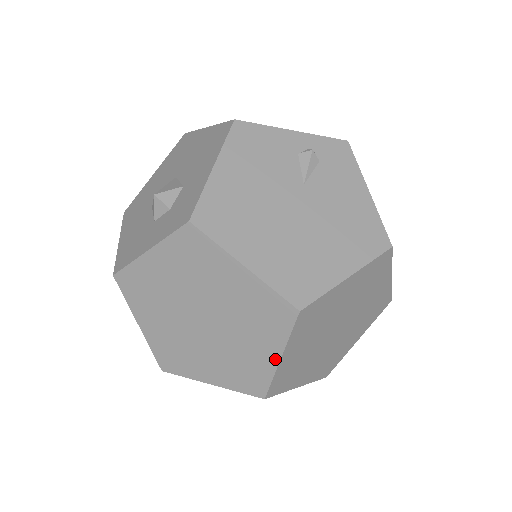
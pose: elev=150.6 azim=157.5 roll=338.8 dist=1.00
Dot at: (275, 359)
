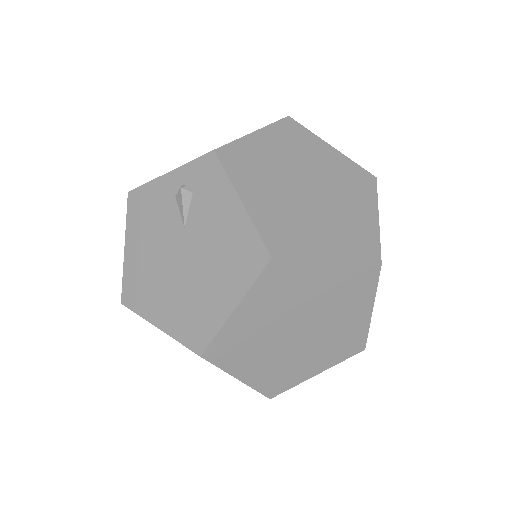
Dot at: occluded
